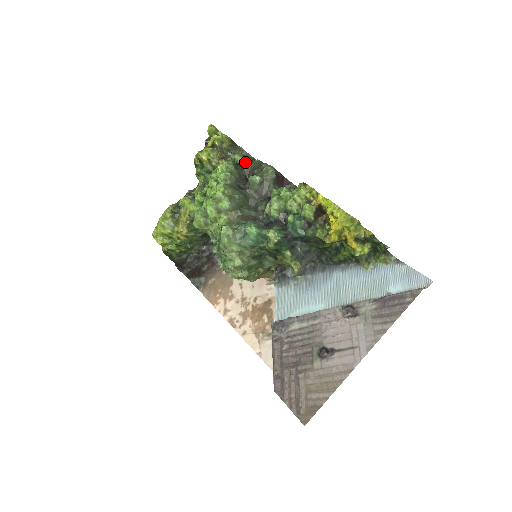
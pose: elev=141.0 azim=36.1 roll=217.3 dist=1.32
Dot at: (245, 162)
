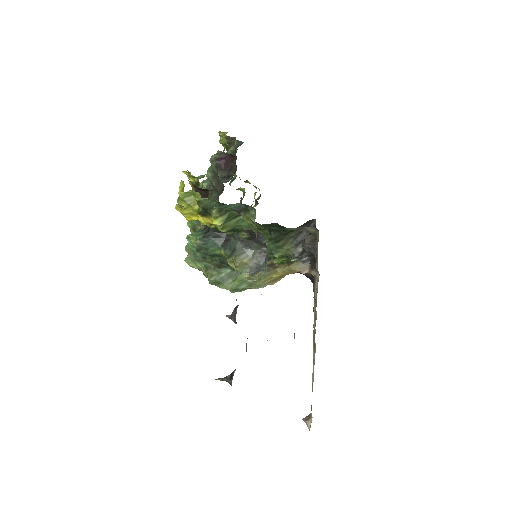
Dot at: occluded
